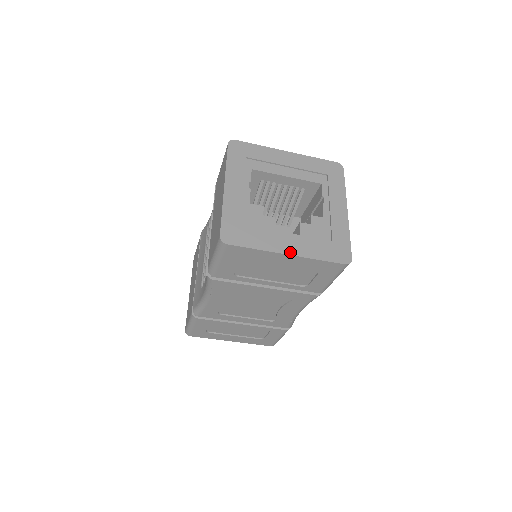
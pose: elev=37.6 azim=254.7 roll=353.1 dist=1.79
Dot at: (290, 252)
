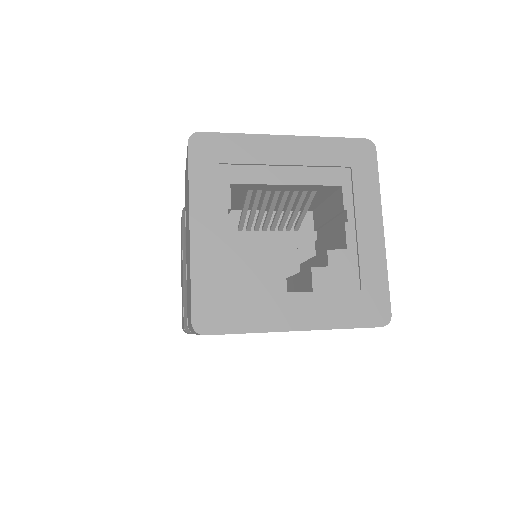
Dot at: (299, 326)
